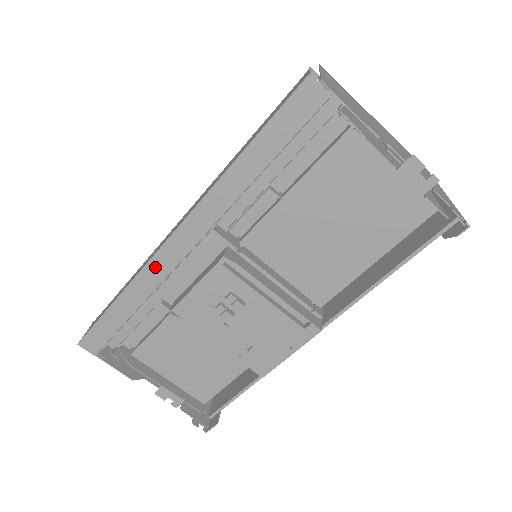
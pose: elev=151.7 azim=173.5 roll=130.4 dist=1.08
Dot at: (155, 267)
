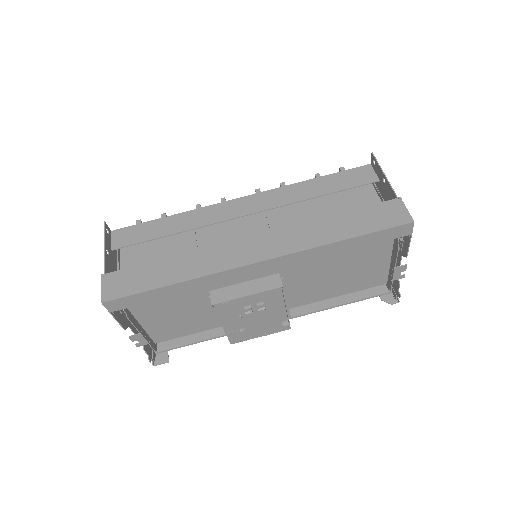
Dot at: (225, 275)
